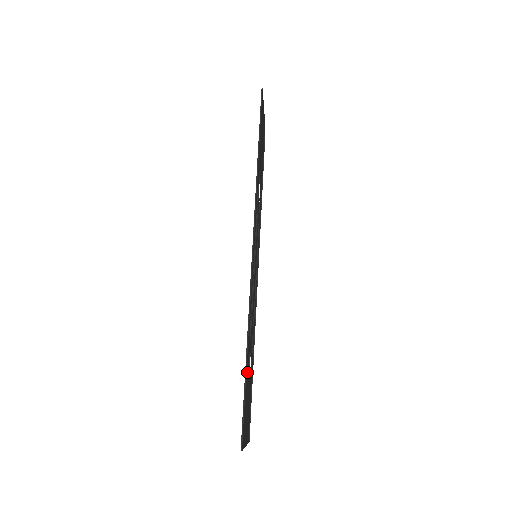
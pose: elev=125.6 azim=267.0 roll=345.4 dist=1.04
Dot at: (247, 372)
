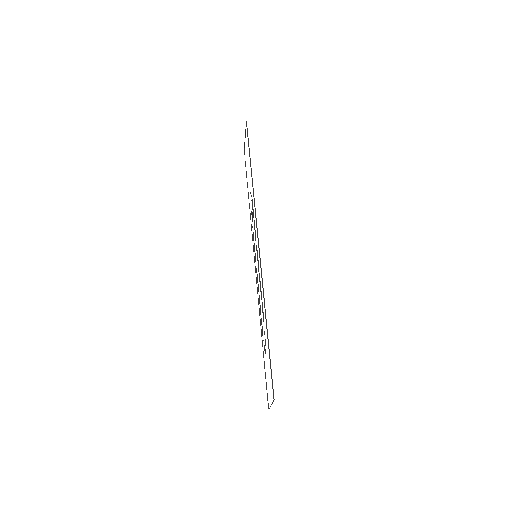
Dot at: occluded
